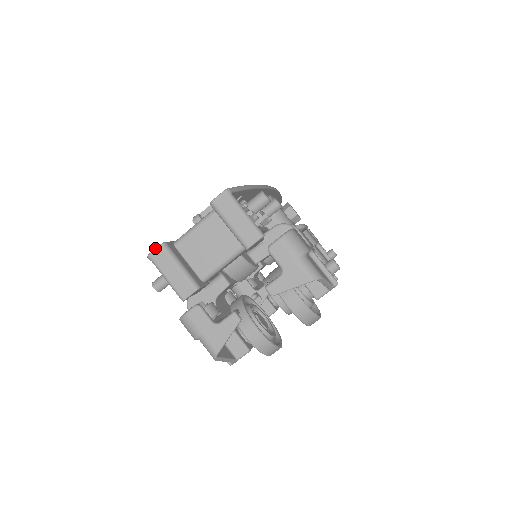
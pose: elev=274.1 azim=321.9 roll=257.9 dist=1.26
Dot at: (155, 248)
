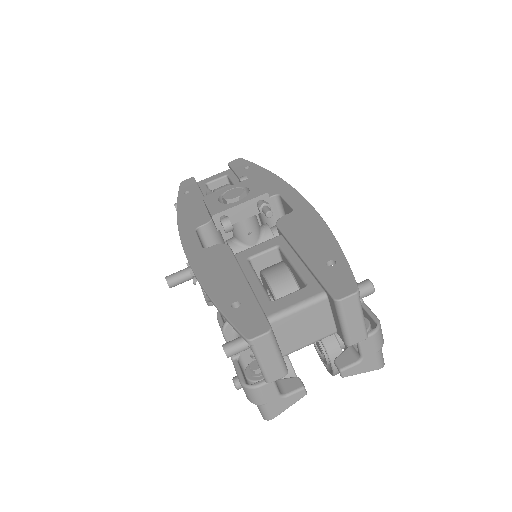
Dot at: (261, 335)
